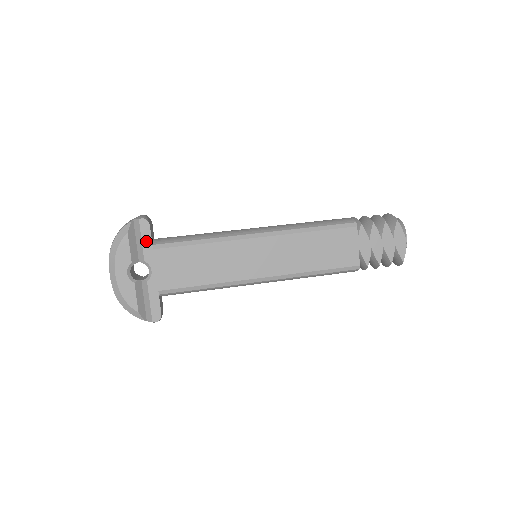
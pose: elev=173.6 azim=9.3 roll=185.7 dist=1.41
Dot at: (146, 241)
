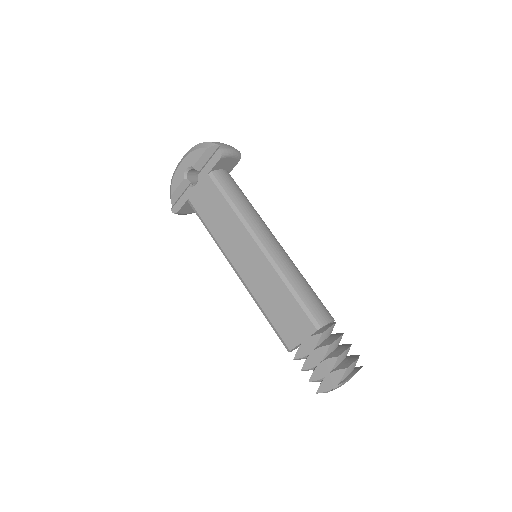
Dot at: (210, 165)
